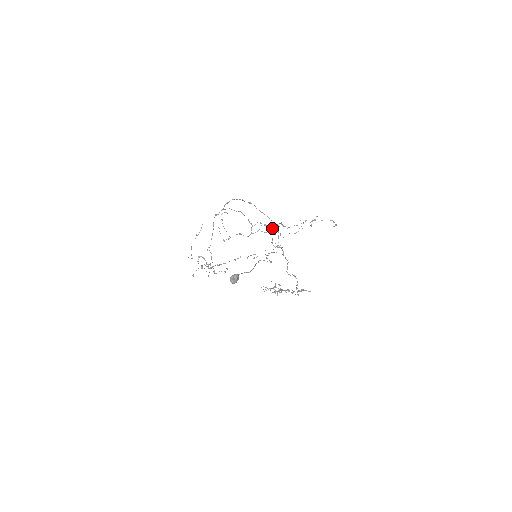
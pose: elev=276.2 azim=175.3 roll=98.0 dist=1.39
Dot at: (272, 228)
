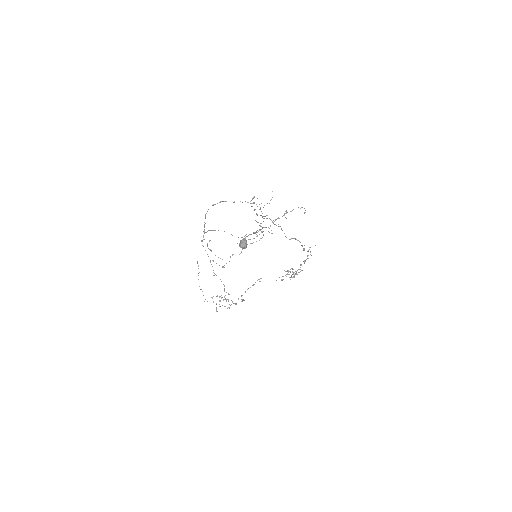
Dot at: occluded
